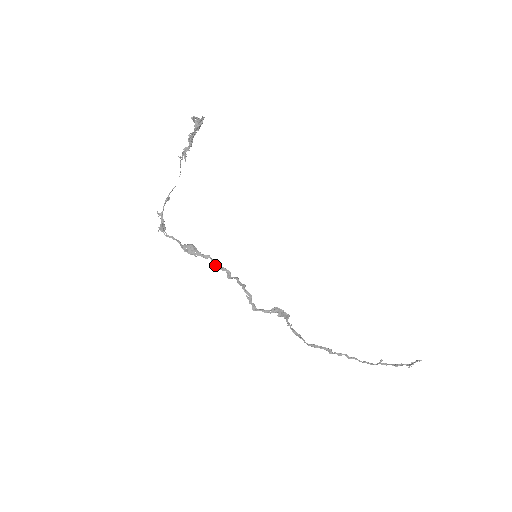
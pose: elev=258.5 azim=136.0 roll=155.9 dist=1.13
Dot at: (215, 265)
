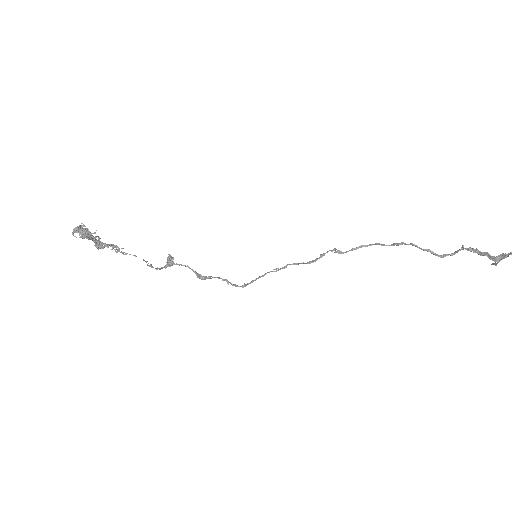
Dot at: (229, 282)
